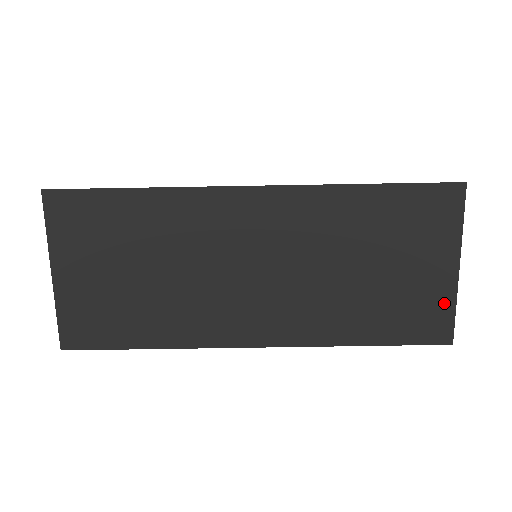
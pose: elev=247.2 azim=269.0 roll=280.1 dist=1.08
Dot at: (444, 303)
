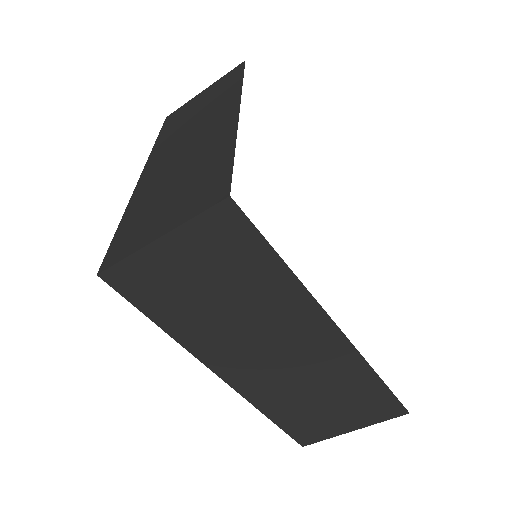
Dot at: (326, 434)
